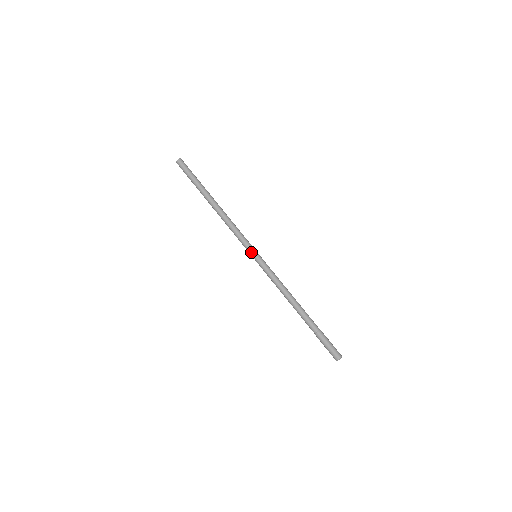
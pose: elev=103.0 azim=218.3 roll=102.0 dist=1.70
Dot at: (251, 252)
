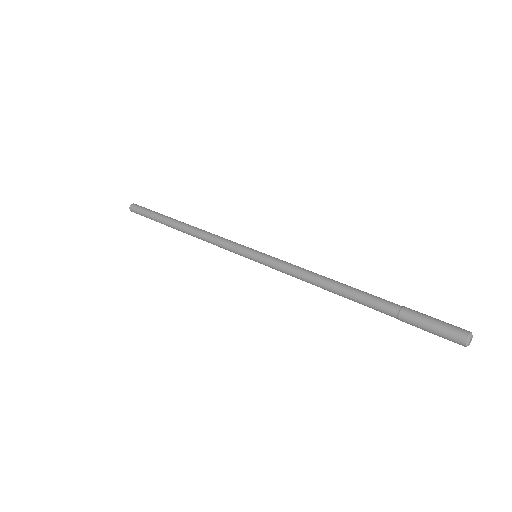
Dot at: (245, 255)
